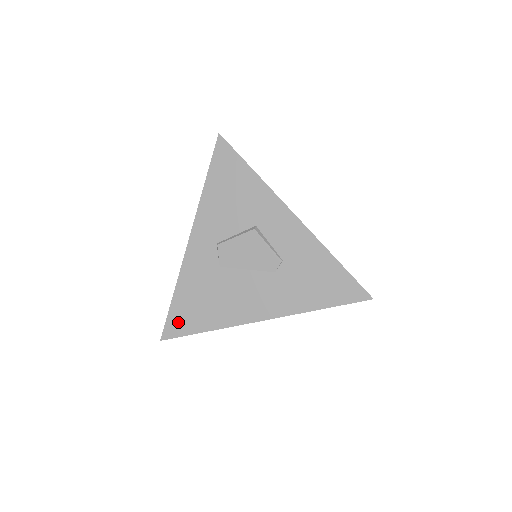
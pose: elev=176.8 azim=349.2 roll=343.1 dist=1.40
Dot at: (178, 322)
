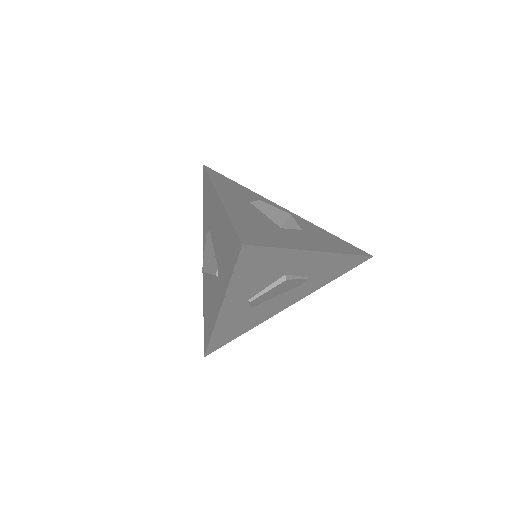
Dot at: (218, 344)
